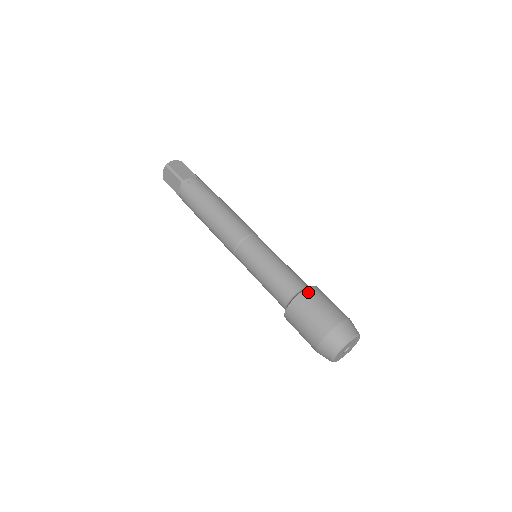
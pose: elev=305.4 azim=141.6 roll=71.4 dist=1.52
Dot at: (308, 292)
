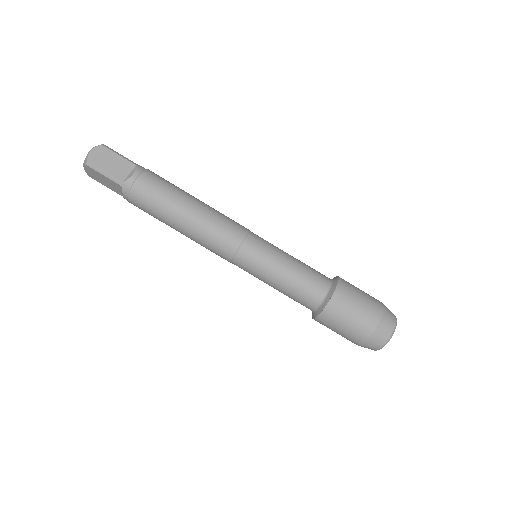
Dot at: (336, 298)
